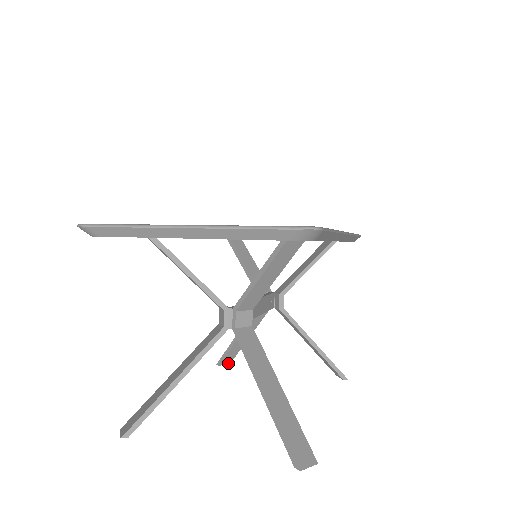
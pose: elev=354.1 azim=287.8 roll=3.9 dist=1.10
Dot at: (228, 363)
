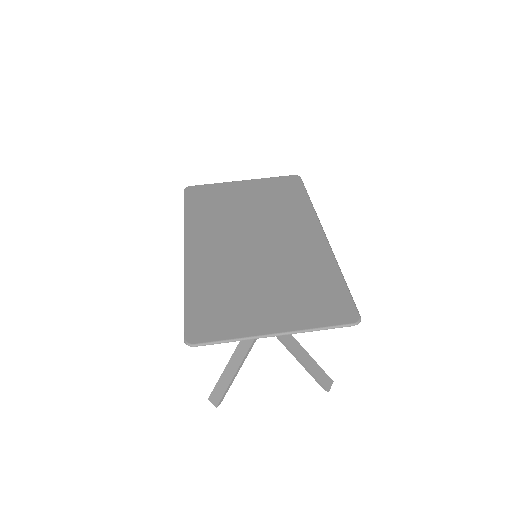
Dot at: occluded
